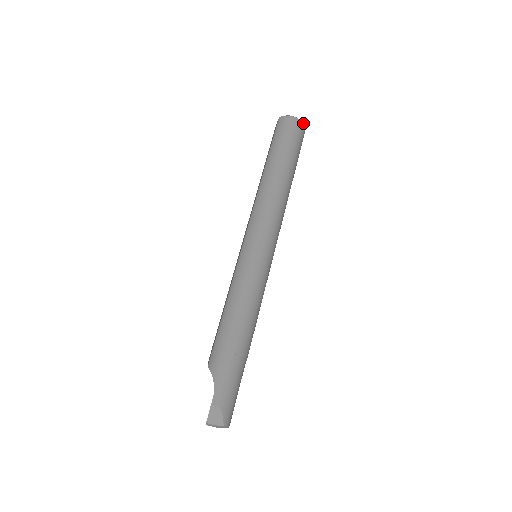
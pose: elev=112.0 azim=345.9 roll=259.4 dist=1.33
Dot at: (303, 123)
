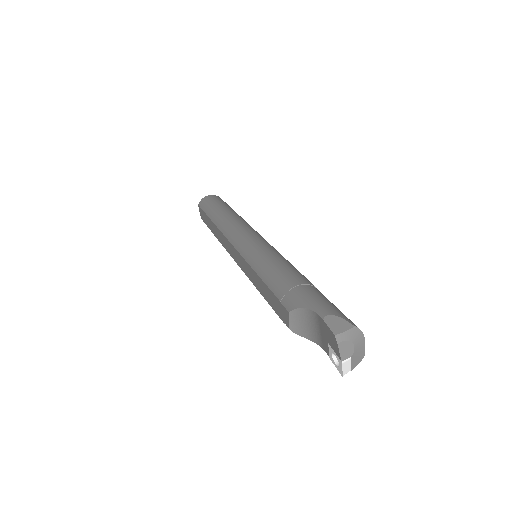
Dot at: occluded
